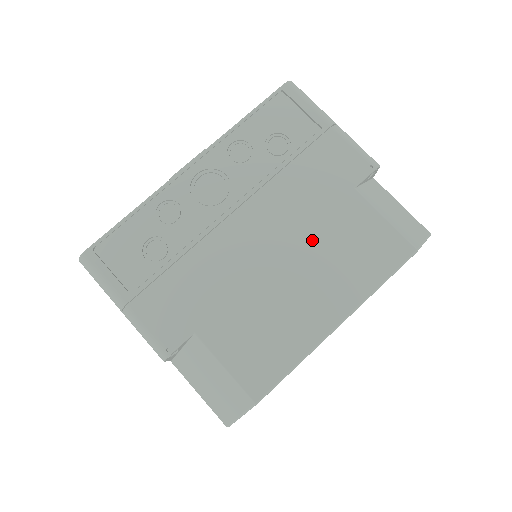
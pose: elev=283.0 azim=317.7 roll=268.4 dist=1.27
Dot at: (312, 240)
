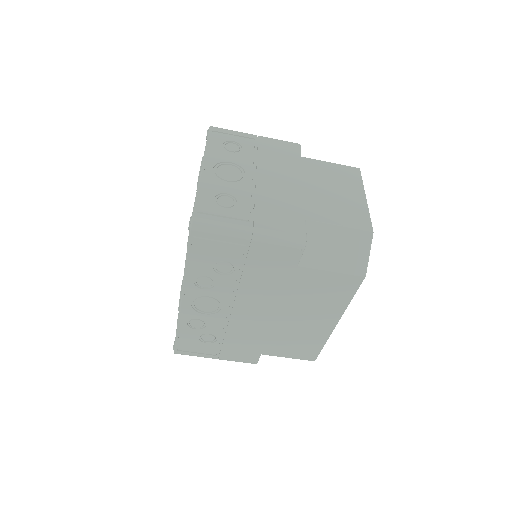
Dot at: (291, 301)
